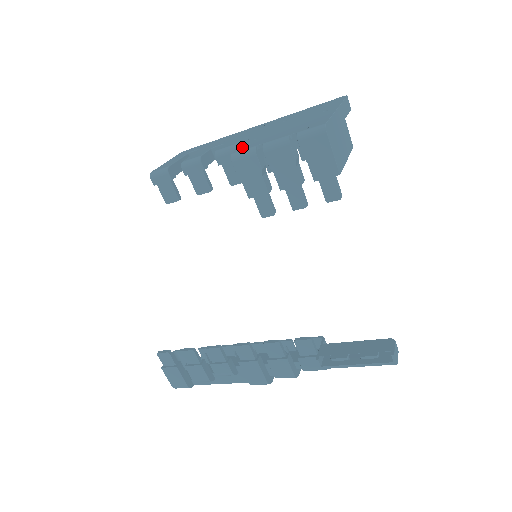
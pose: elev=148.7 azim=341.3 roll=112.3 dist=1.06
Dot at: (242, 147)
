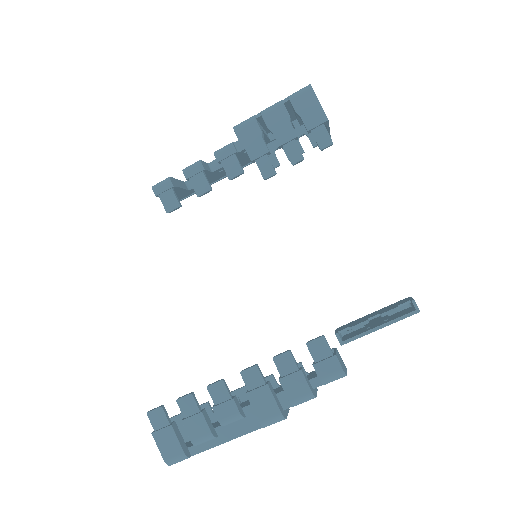
Dot at: occluded
